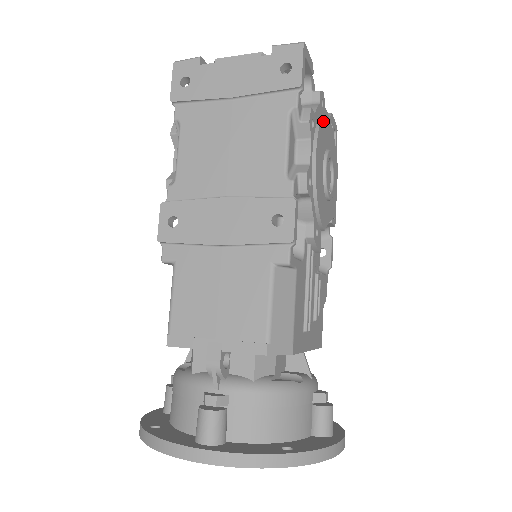
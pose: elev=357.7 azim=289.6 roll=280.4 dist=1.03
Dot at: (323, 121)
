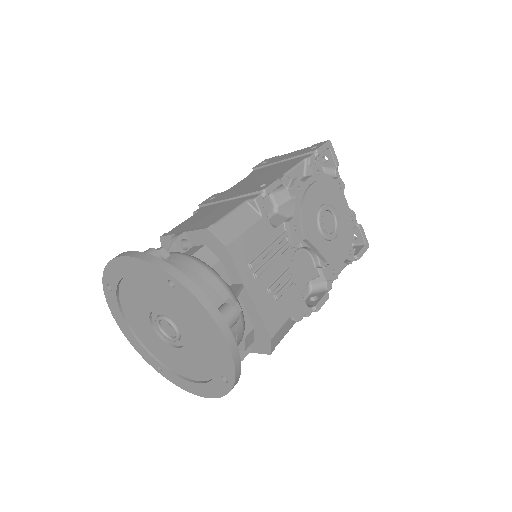
Dot at: (333, 188)
